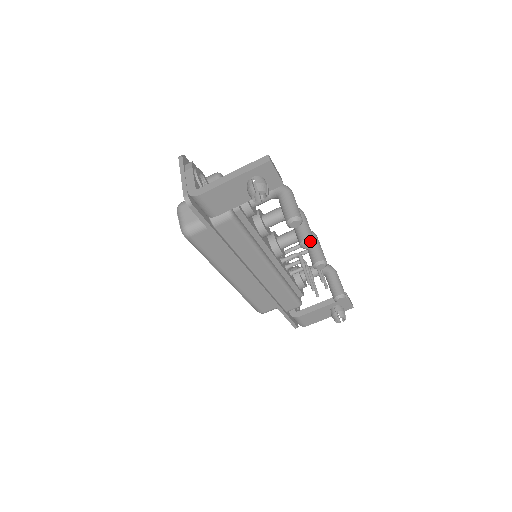
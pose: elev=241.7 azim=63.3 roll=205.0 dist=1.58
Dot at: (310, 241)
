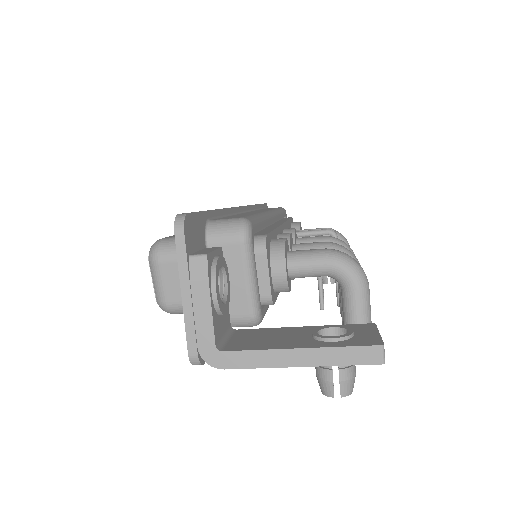
Dot at: occluded
